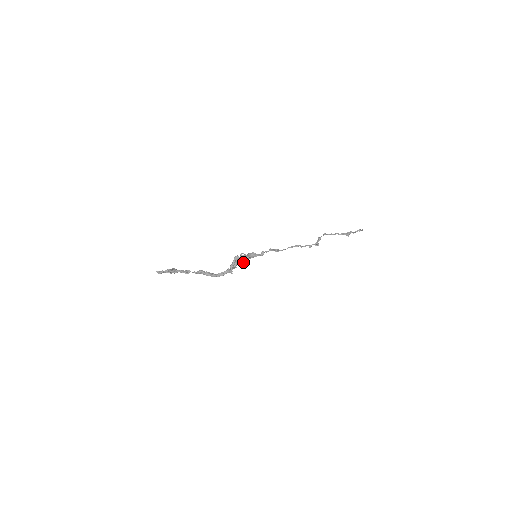
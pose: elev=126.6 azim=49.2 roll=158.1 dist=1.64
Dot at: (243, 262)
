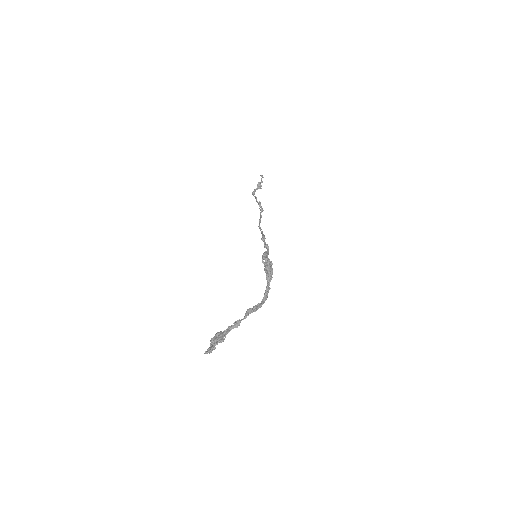
Dot at: (272, 268)
